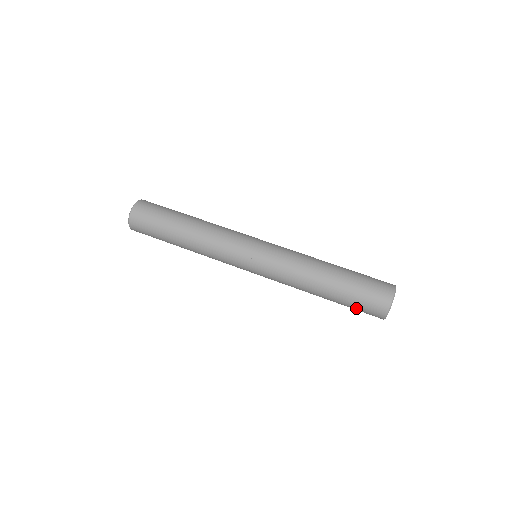
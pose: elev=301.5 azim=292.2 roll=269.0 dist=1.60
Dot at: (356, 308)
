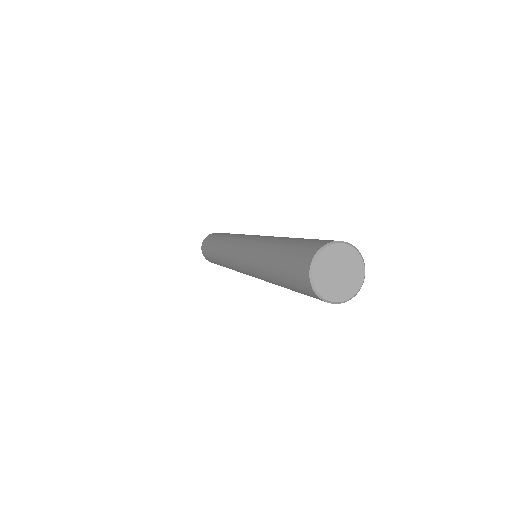
Dot at: (294, 286)
